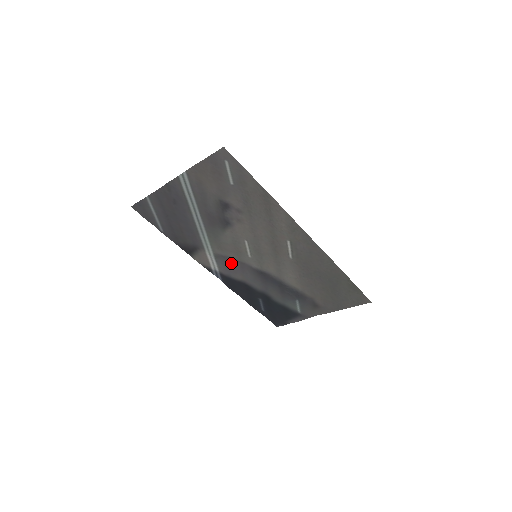
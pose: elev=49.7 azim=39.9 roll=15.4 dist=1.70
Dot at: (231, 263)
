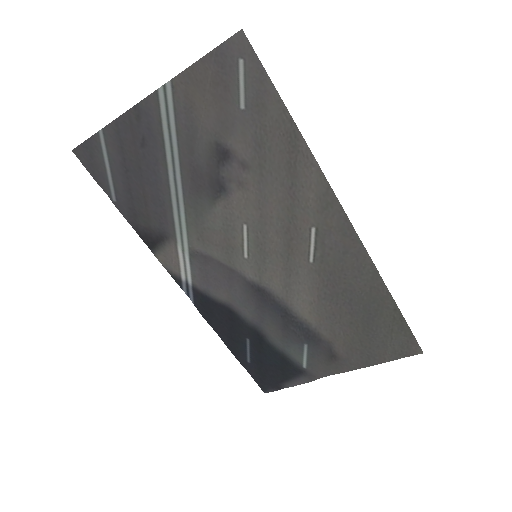
Dot at: (214, 269)
